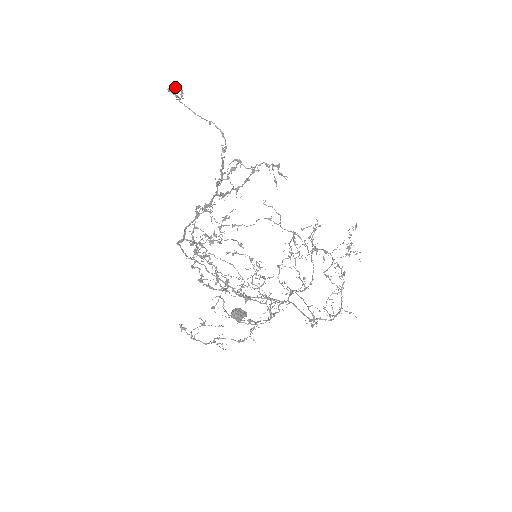
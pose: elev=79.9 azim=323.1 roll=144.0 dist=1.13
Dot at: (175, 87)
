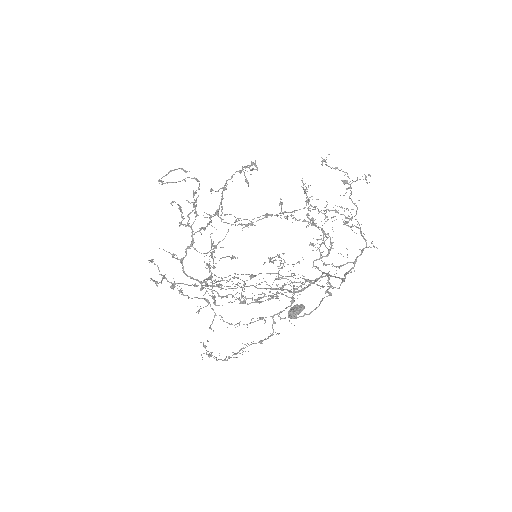
Dot at: (168, 173)
